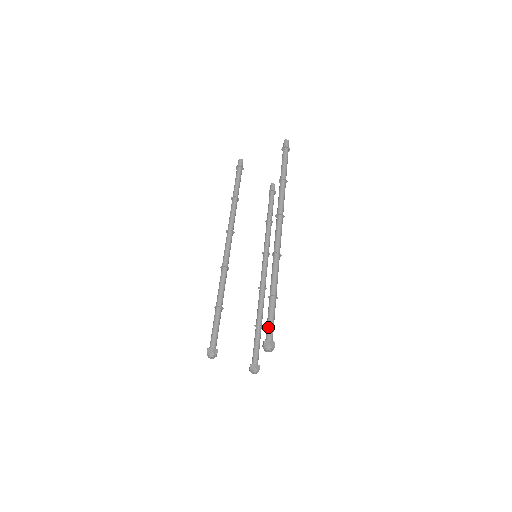
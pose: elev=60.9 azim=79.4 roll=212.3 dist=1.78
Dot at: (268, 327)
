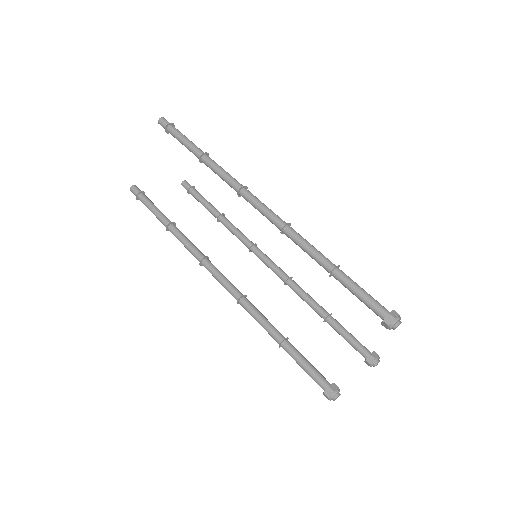
Dot at: (369, 303)
